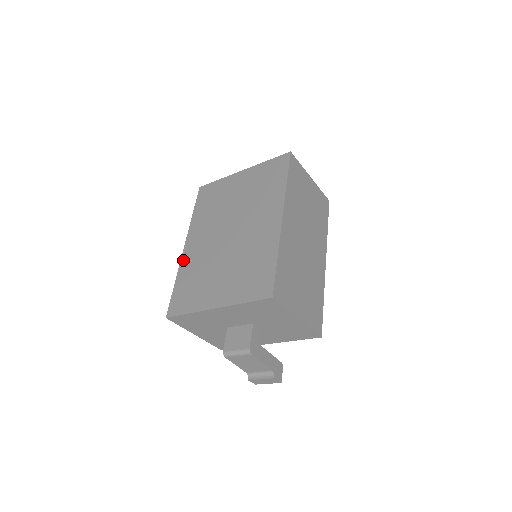
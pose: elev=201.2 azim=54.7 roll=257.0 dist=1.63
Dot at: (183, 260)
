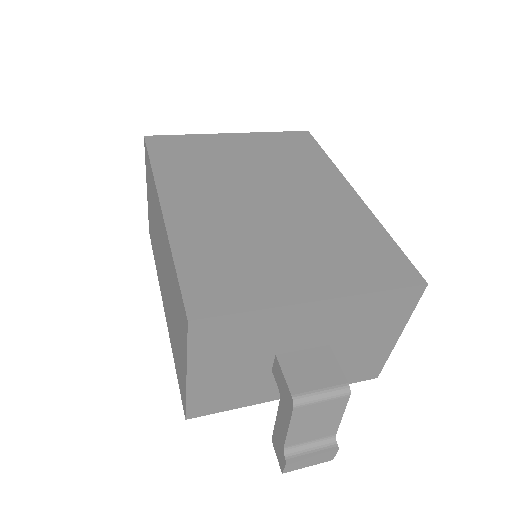
Dot at: (174, 226)
